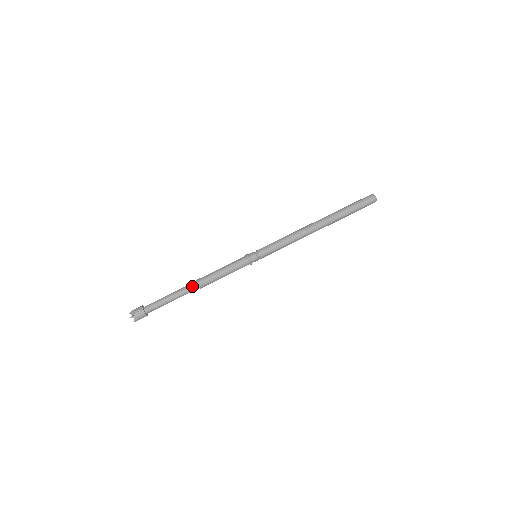
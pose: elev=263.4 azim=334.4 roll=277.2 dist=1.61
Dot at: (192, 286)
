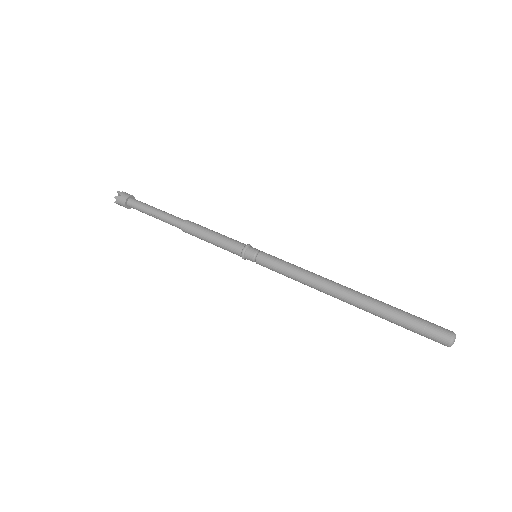
Dot at: (180, 218)
